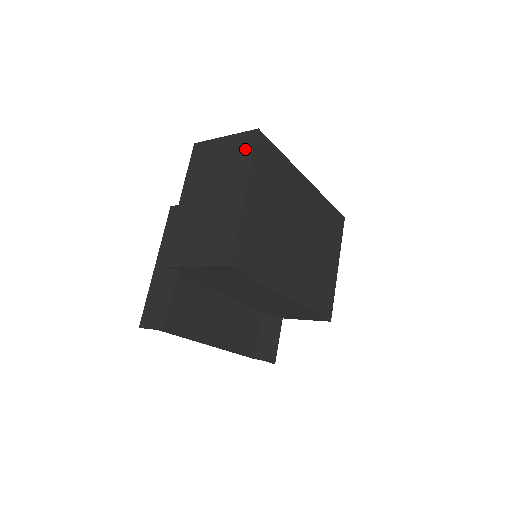
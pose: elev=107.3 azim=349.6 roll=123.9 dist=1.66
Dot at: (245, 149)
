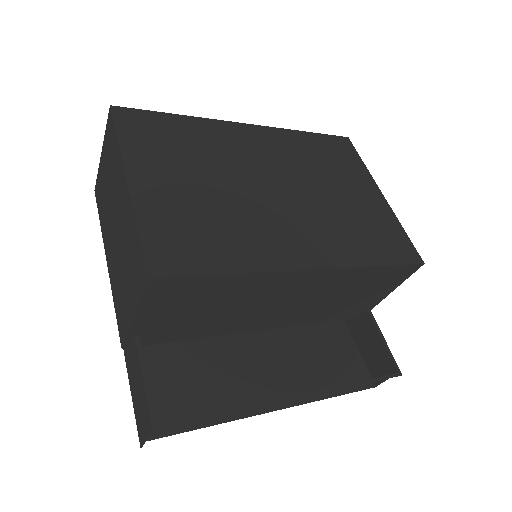
Dot at: (111, 139)
